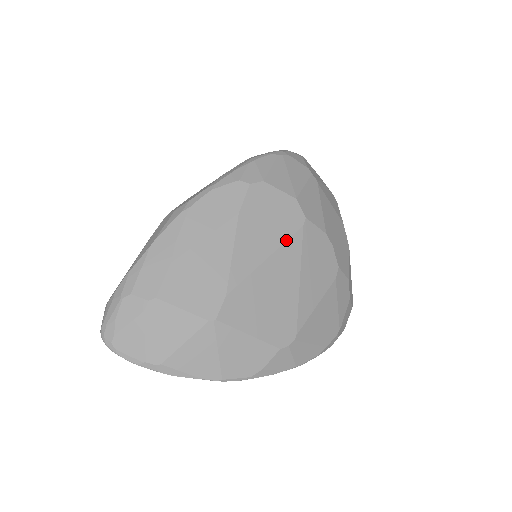
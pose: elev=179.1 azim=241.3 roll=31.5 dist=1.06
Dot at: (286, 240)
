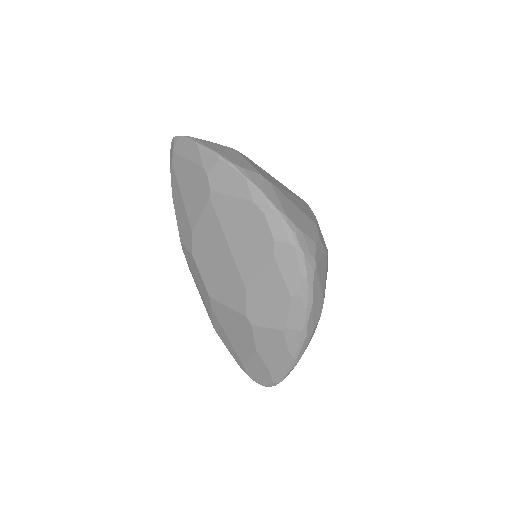
Dot at: (291, 191)
